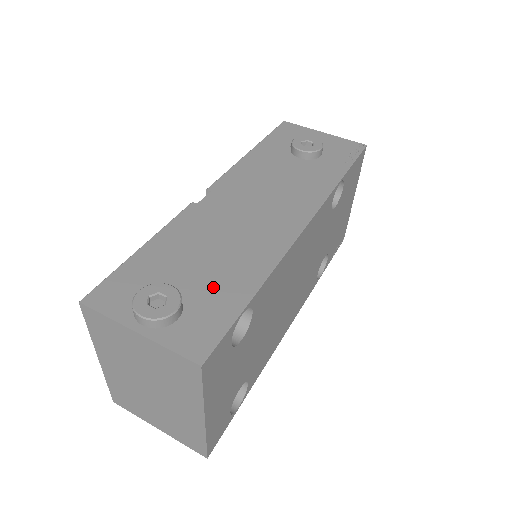
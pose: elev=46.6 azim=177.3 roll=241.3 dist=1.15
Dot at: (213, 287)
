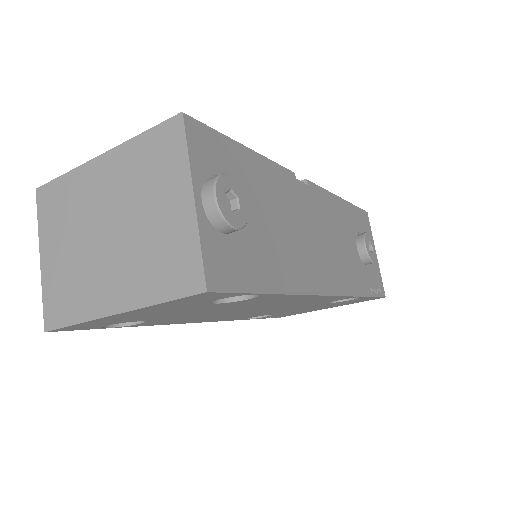
Dot at: (259, 248)
